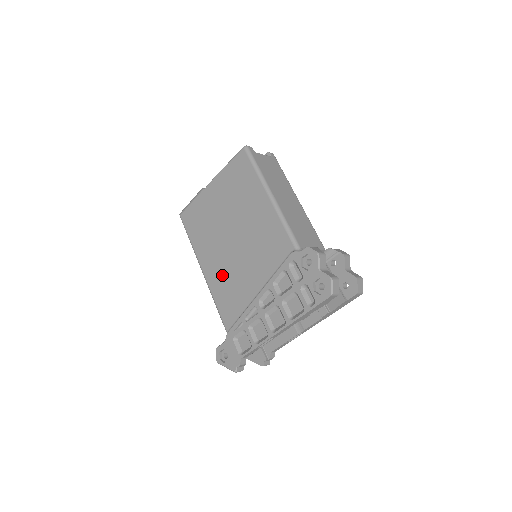
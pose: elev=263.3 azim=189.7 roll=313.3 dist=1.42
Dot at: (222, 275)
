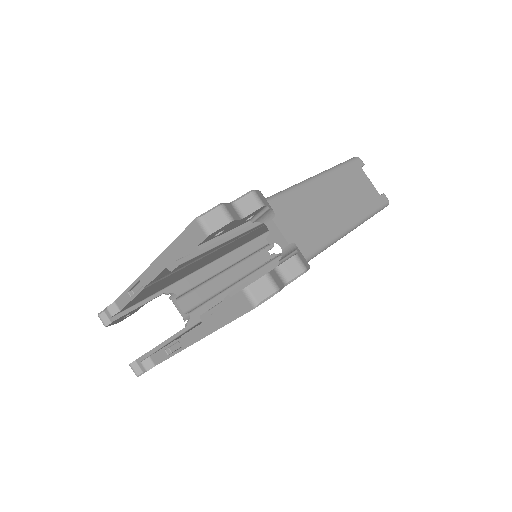
Dot at: occluded
